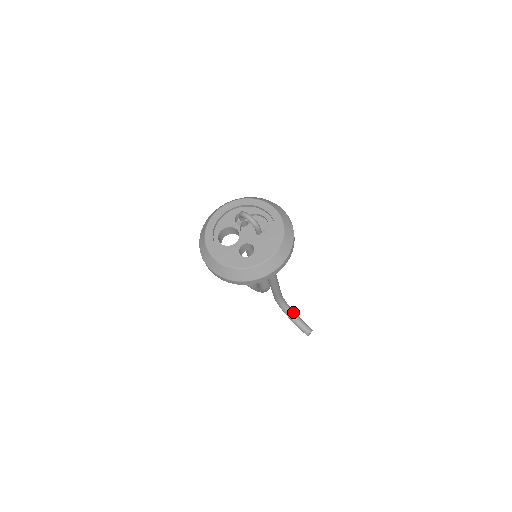
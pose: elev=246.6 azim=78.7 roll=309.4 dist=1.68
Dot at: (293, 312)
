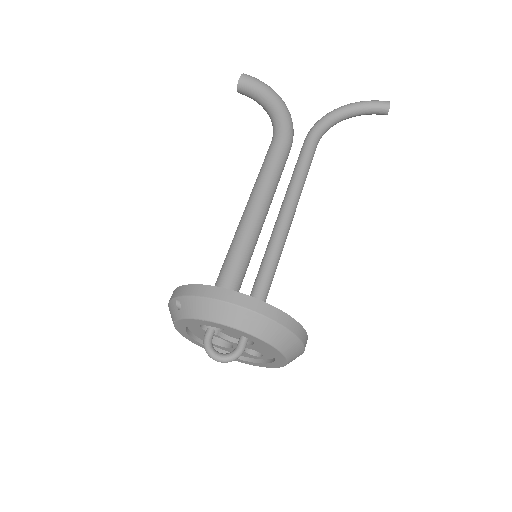
Dot at: (346, 114)
